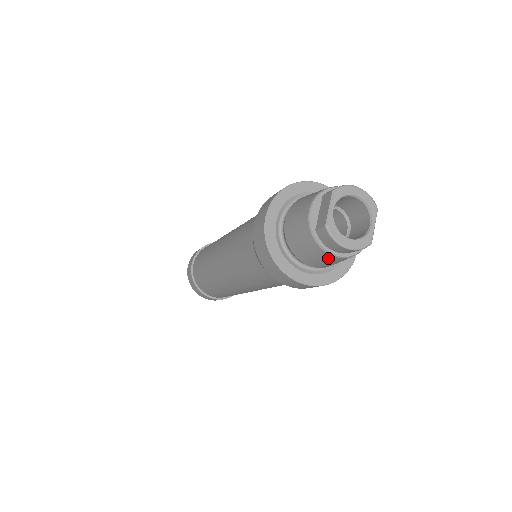
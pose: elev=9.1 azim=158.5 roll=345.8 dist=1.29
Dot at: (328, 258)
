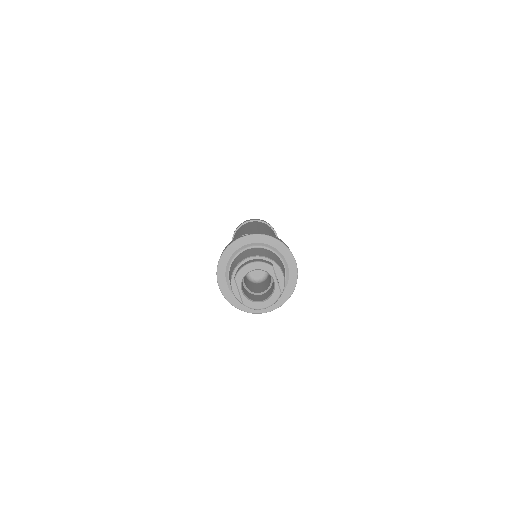
Dot at: occluded
